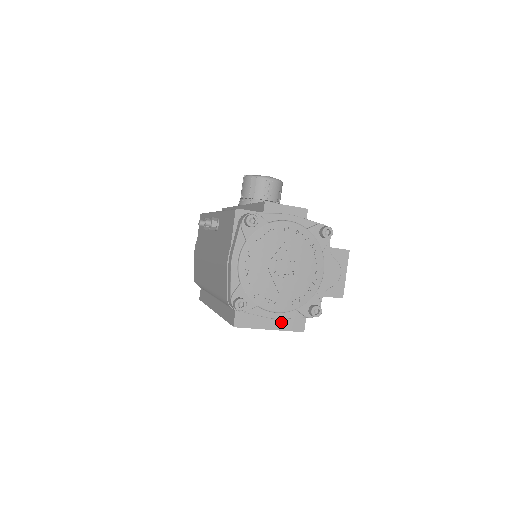
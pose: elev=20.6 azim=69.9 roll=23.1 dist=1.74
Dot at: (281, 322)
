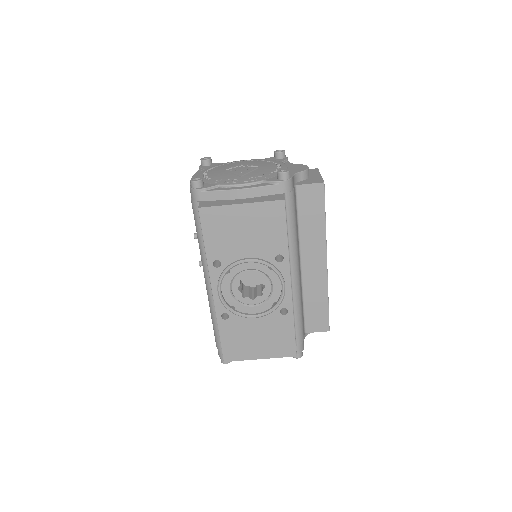
Dot at: (254, 199)
